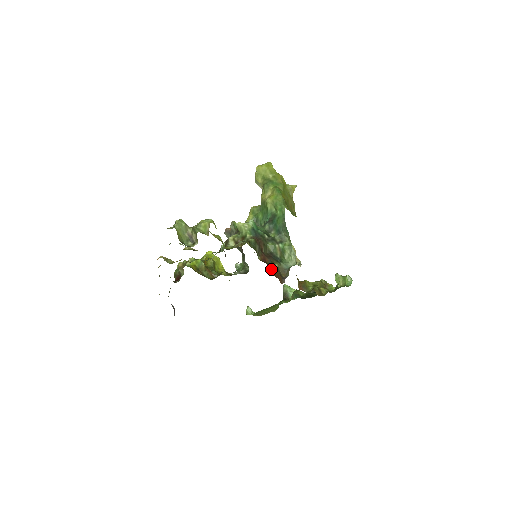
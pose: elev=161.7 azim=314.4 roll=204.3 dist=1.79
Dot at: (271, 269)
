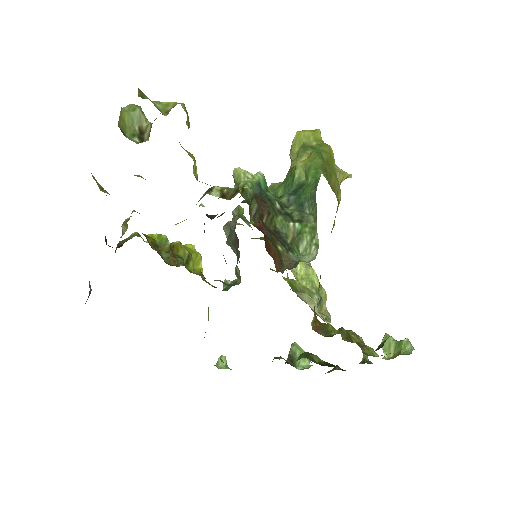
Dot at: (265, 239)
